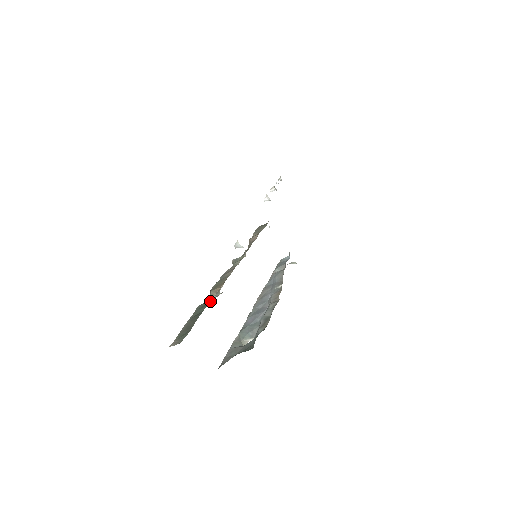
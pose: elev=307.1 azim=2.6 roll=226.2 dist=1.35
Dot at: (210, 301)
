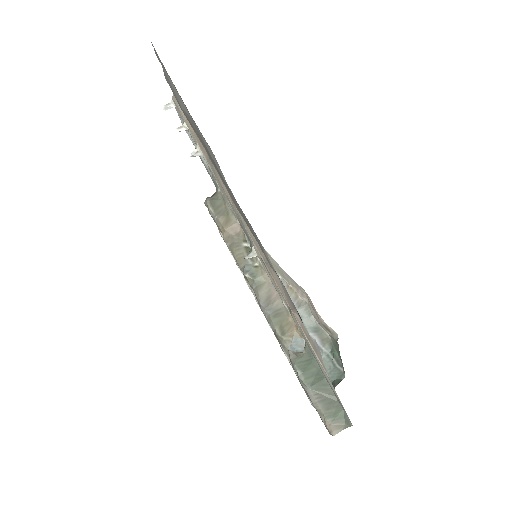
Dot at: (287, 348)
